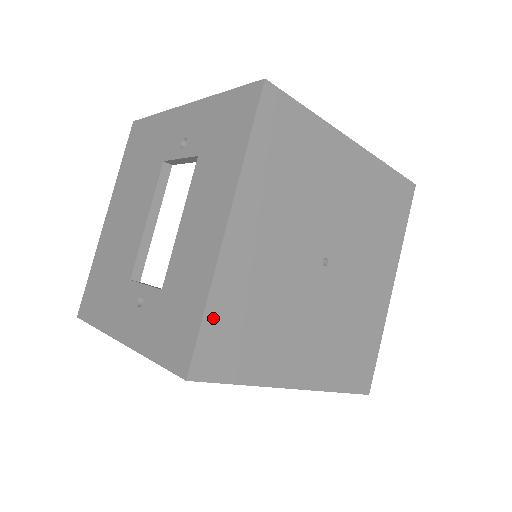
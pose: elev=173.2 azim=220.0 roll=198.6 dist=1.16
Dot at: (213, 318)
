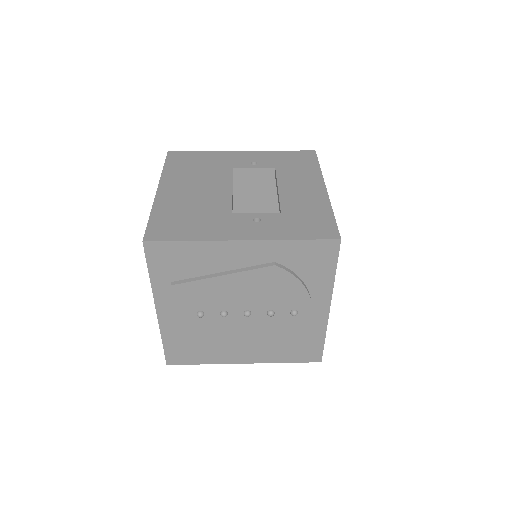
Dot at: occluded
